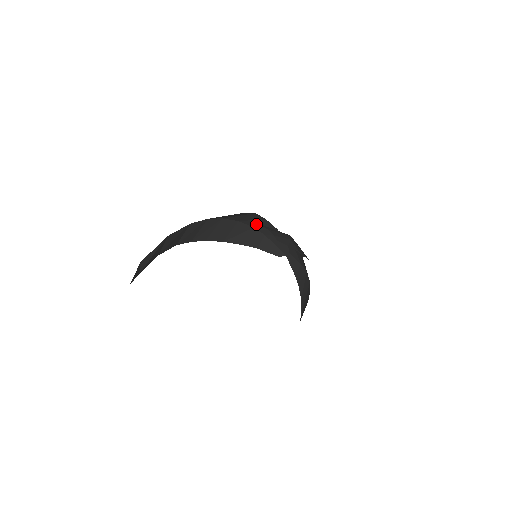
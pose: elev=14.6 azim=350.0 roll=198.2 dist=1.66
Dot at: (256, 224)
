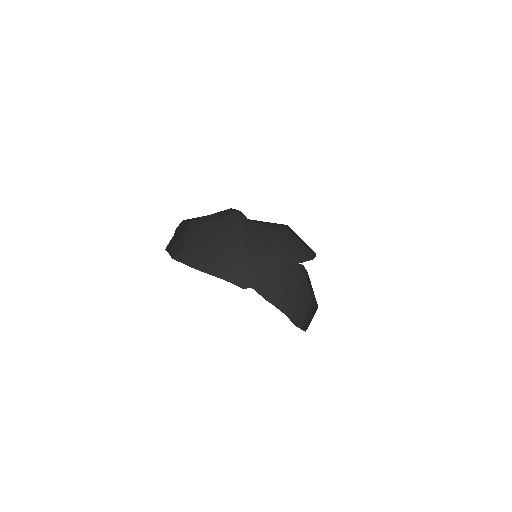
Dot at: (231, 244)
